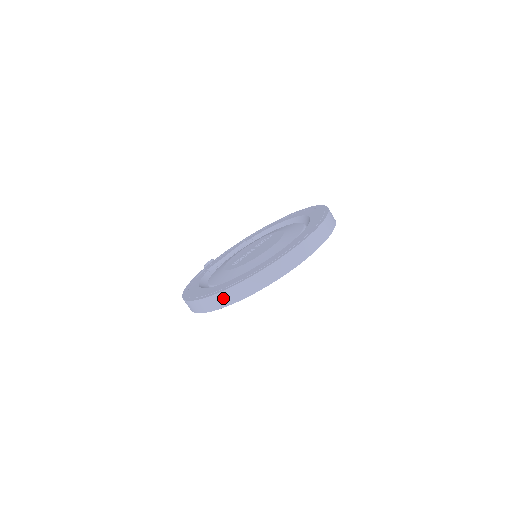
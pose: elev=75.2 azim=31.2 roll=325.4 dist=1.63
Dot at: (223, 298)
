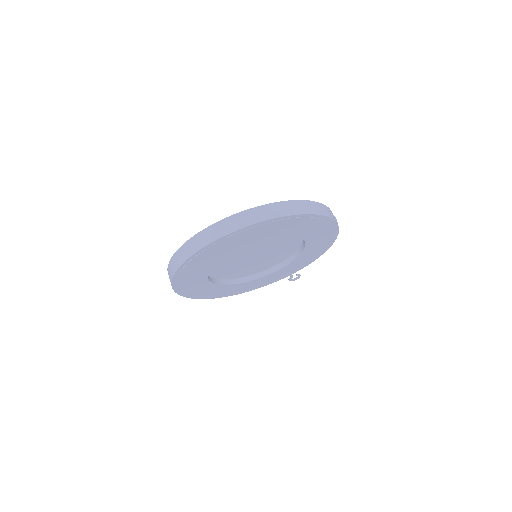
Dot at: (169, 277)
